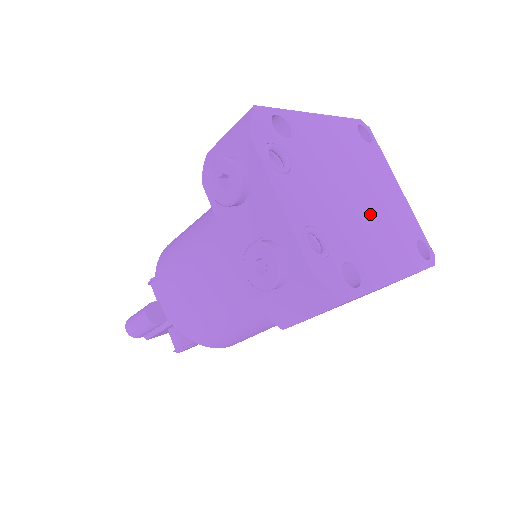
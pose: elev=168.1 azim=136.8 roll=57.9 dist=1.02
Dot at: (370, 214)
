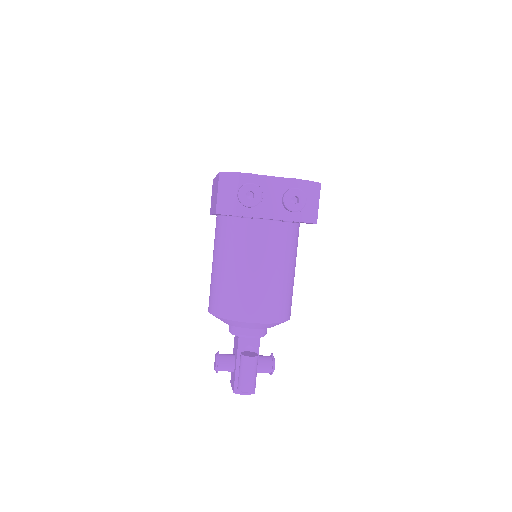
Dot at: occluded
